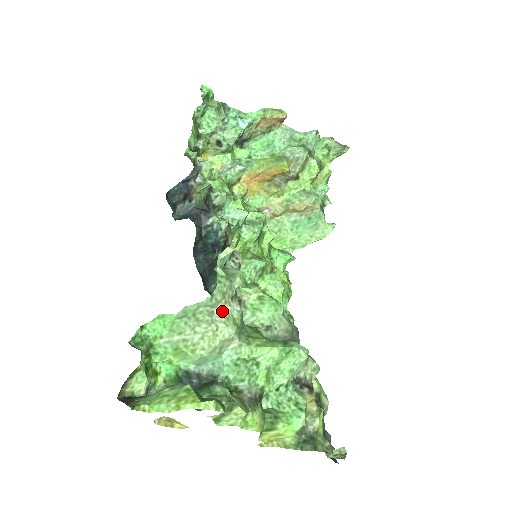
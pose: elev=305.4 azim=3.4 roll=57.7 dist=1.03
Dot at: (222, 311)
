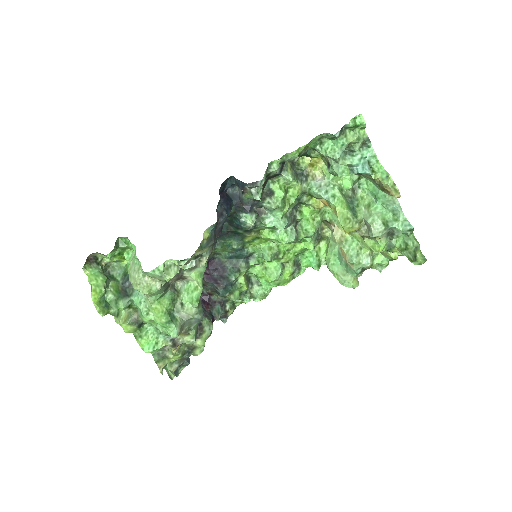
Dot at: (149, 281)
